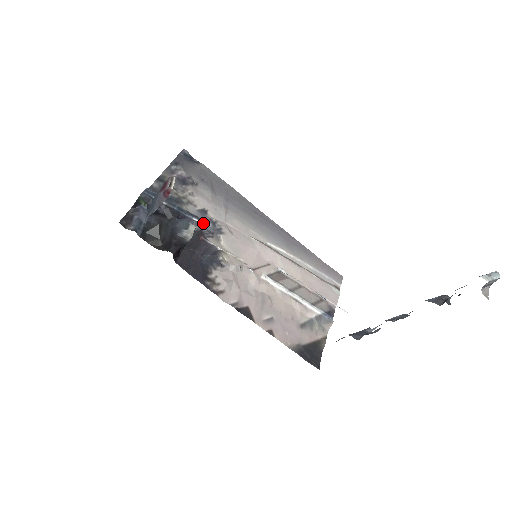
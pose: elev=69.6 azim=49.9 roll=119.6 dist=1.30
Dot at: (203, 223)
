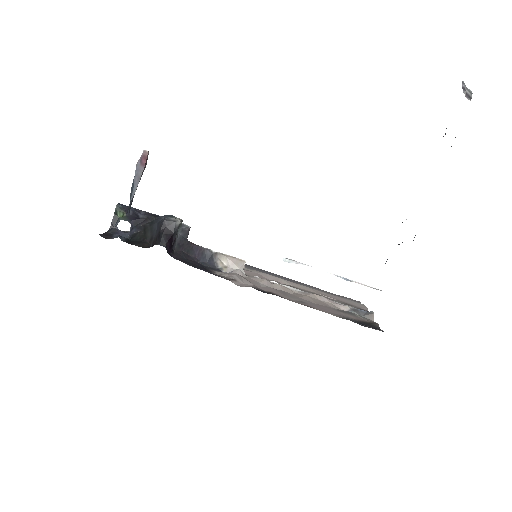
Dot at: (189, 226)
